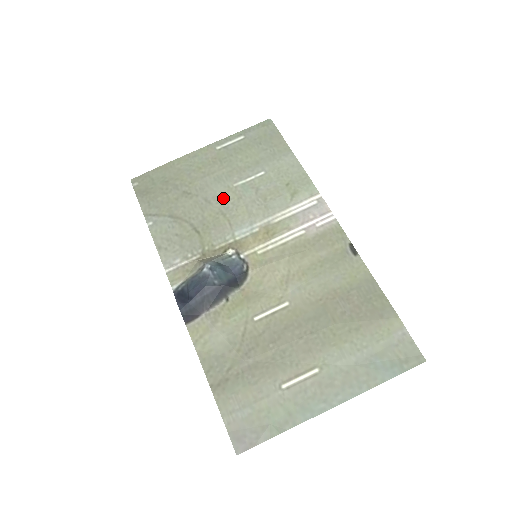
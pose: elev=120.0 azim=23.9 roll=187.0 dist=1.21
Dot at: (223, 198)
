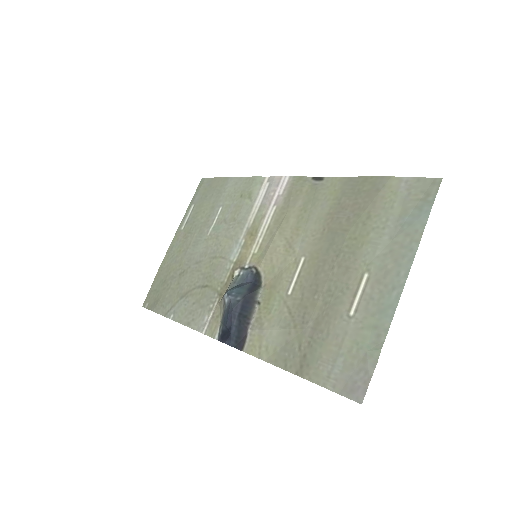
Dot at: (207, 249)
